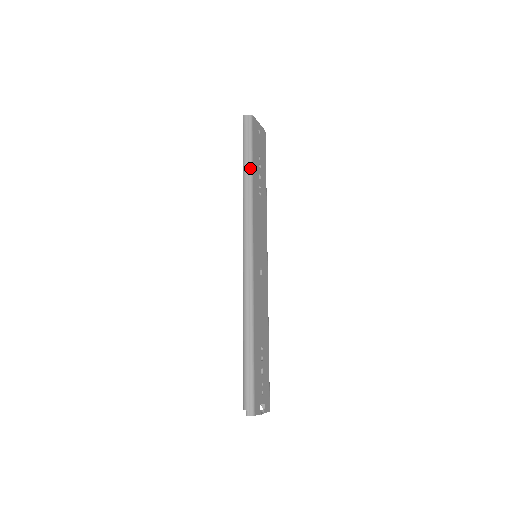
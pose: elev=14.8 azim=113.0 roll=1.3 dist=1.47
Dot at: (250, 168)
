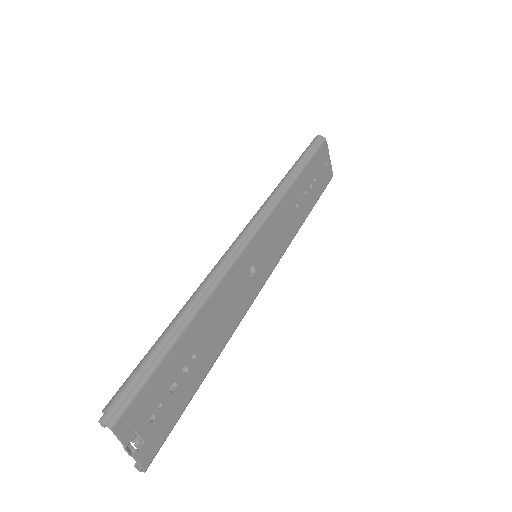
Dot at: (299, 169)
